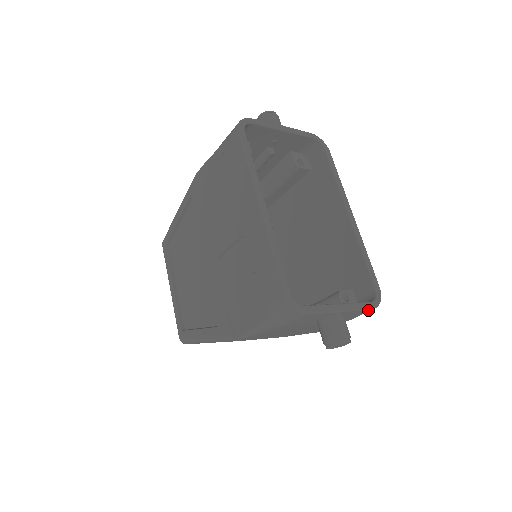
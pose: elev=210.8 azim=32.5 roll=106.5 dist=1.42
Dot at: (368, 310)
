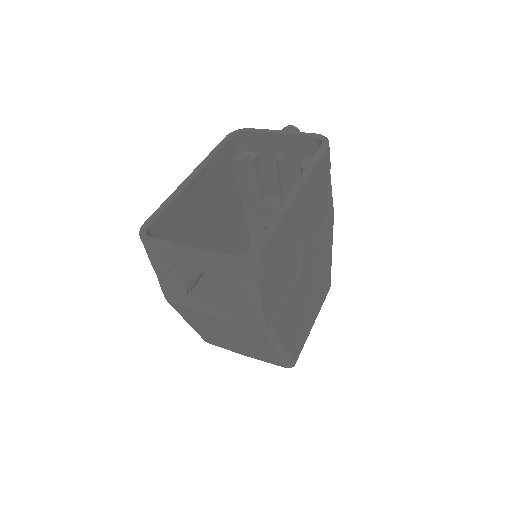
Dot at: (225, 263)
